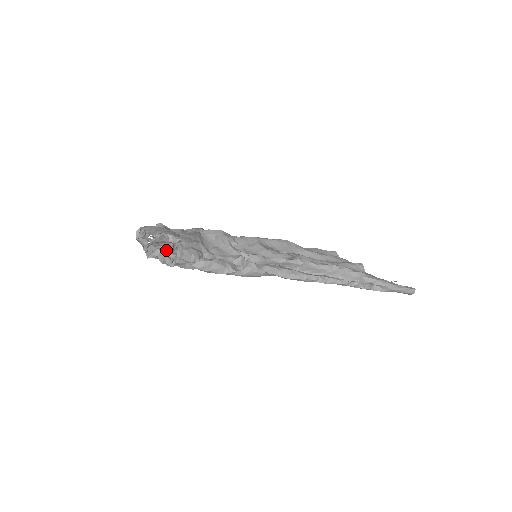
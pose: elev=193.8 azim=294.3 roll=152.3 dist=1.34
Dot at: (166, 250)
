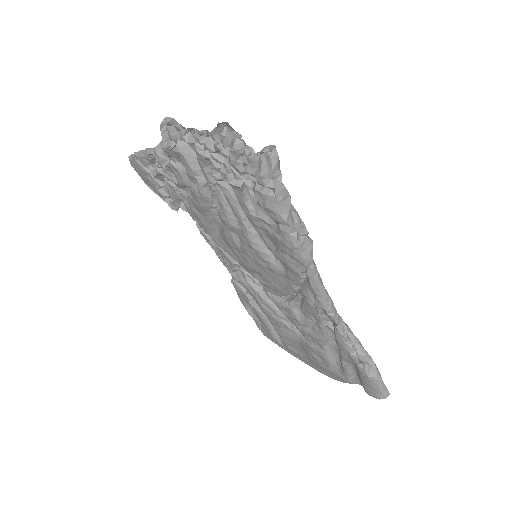
Dot at: occluded
